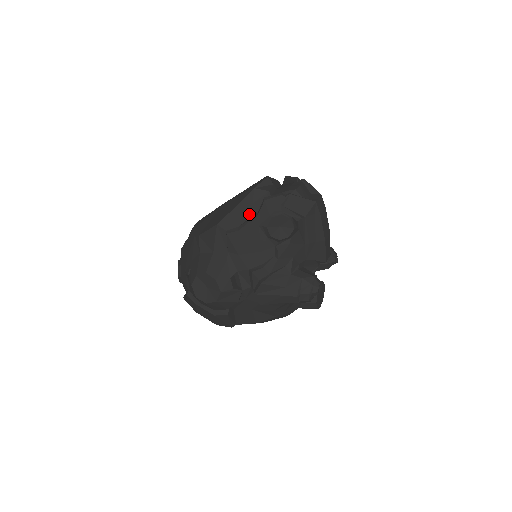
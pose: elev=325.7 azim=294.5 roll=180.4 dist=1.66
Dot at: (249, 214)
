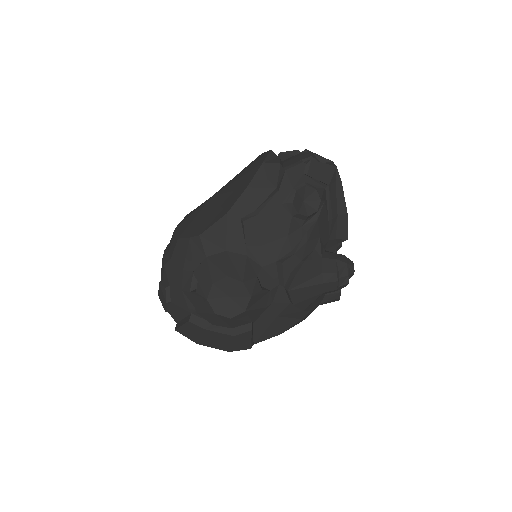
Dot at: (266, 193)
